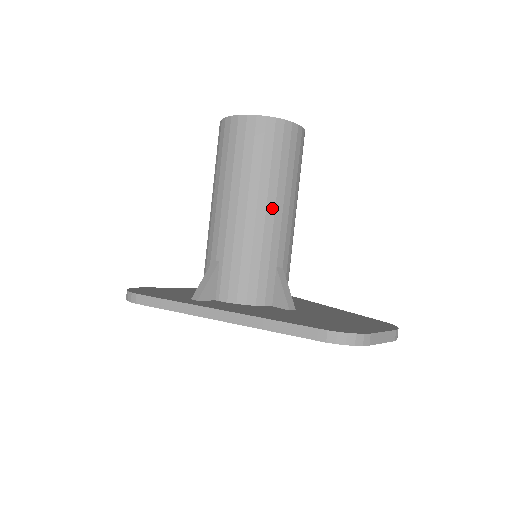
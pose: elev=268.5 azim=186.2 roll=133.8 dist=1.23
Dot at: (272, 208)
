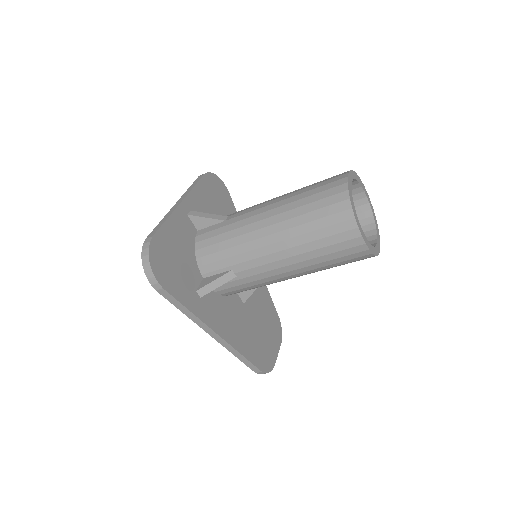
Dot at: occluded
